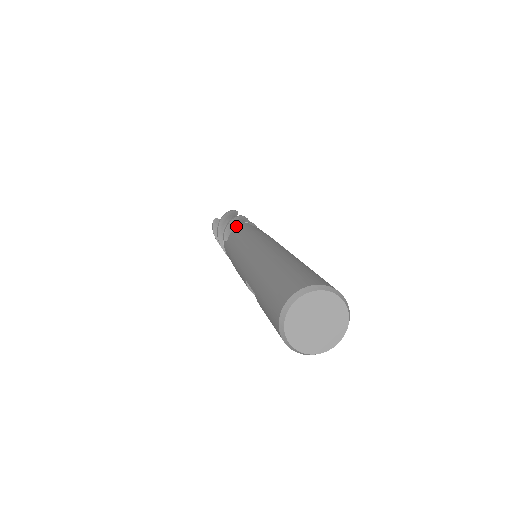
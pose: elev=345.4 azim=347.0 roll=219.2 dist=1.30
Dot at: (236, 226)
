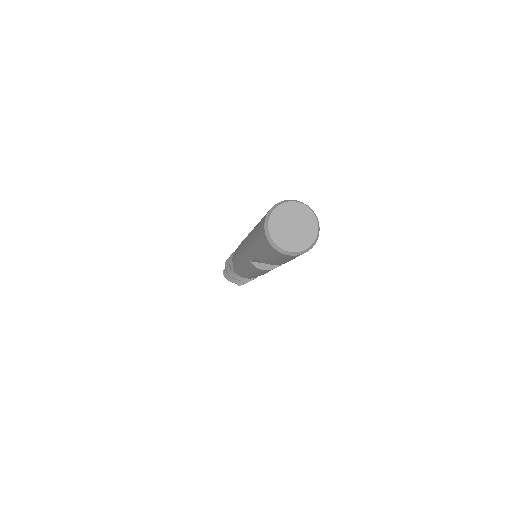
Dot at: occluded
